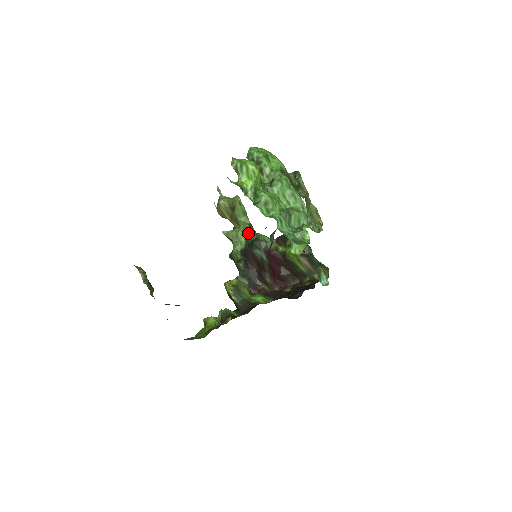
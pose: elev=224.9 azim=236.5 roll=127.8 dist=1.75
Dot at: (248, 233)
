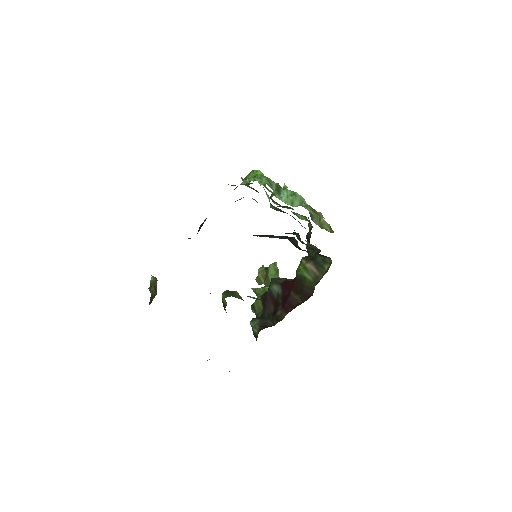
Dot at: occluded
